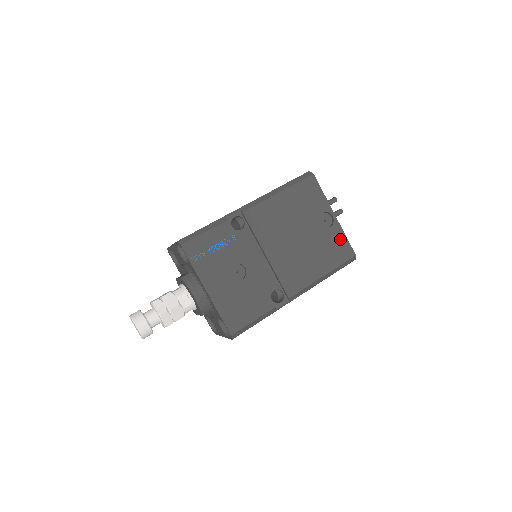
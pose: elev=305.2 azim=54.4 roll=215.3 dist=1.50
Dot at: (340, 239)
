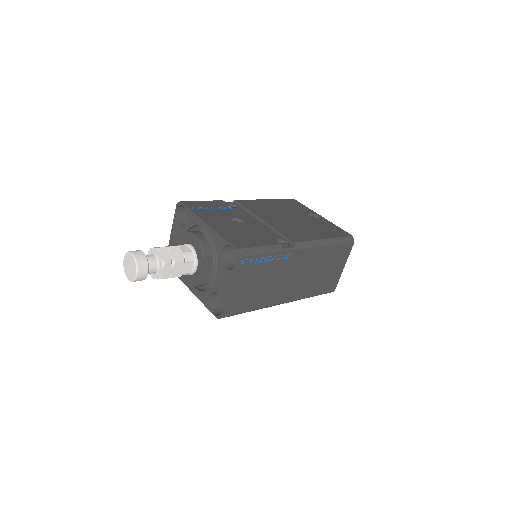
Dot at: (332, 226)
